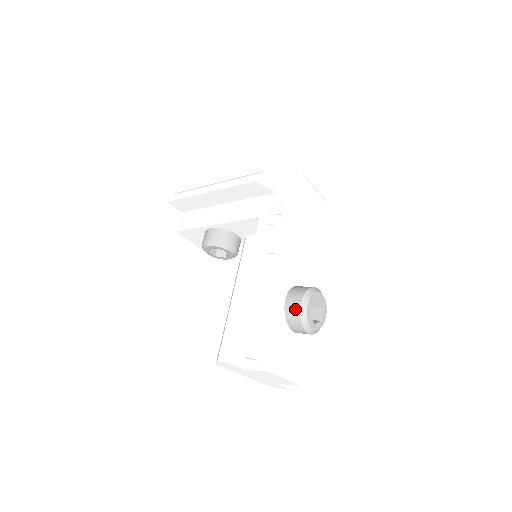
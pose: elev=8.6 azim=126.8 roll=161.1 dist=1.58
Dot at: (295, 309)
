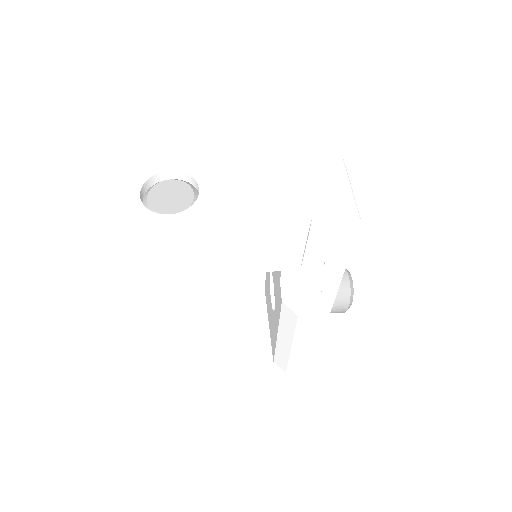
Dot at: occluded
